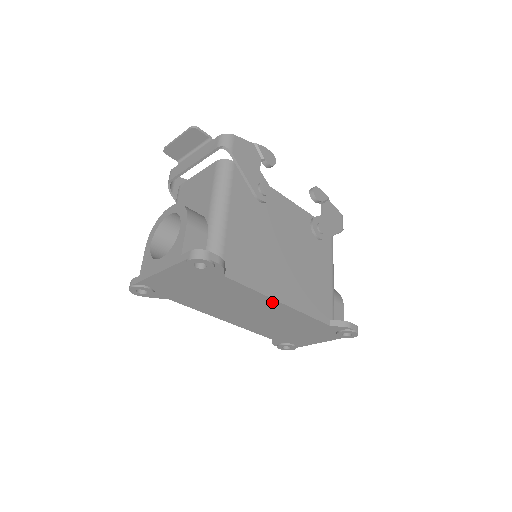
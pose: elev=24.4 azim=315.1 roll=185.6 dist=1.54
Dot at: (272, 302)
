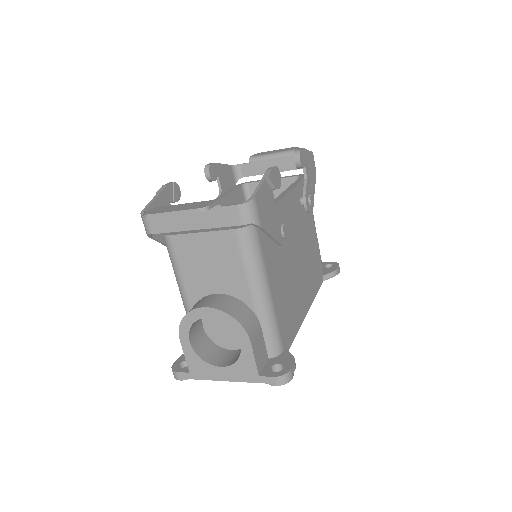
Dot at: occluded
